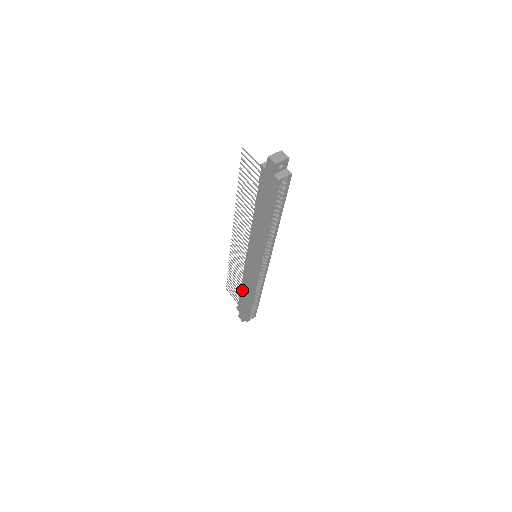
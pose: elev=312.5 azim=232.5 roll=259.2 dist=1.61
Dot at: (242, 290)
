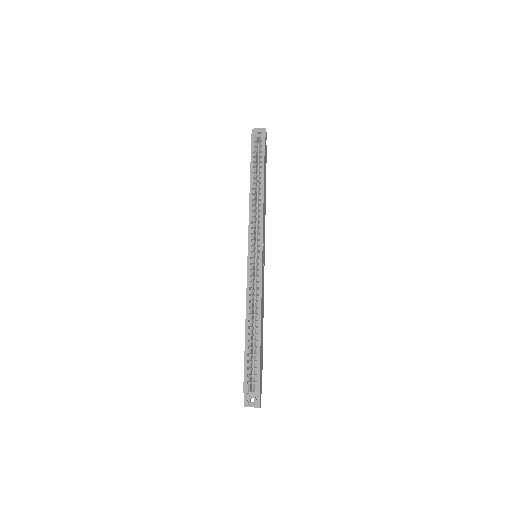
Dot at: occluded
